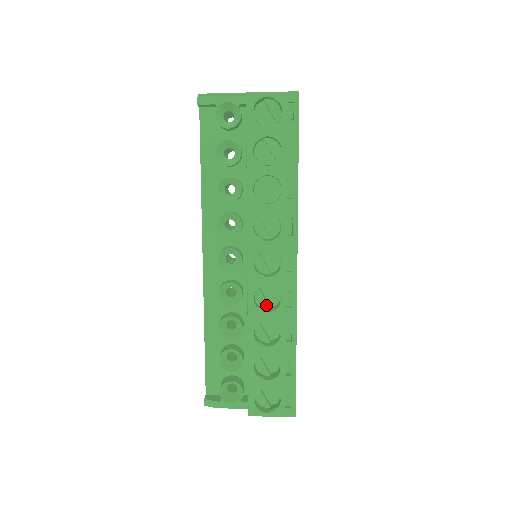
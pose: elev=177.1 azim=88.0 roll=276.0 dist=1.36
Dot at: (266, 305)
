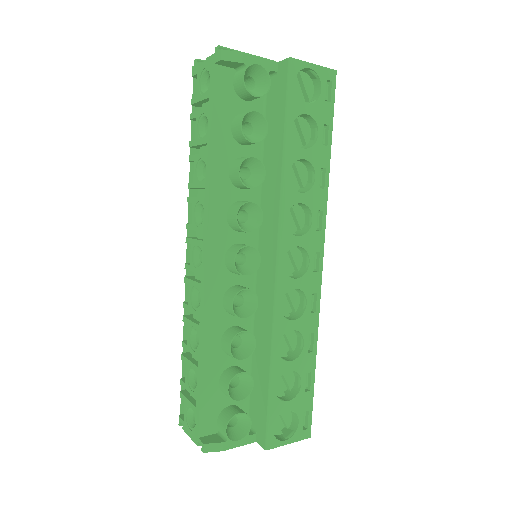
Dot at: (286, 312)
